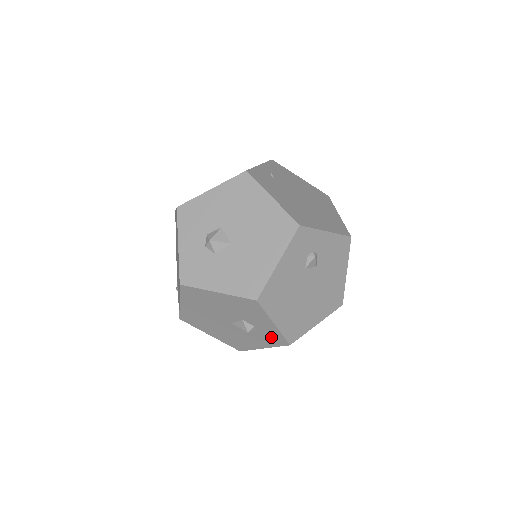
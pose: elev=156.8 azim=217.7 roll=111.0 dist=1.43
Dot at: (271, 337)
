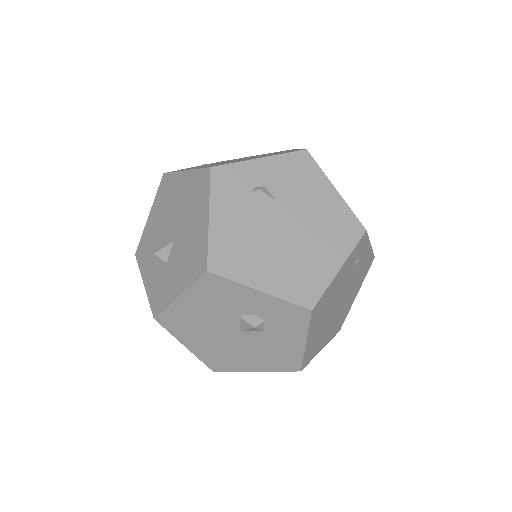
Dot at: (285, 316)
